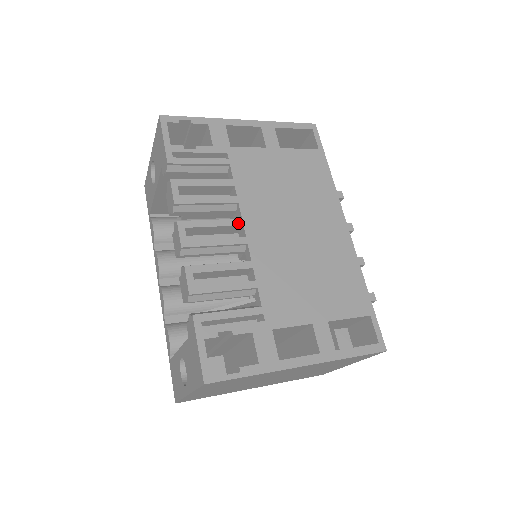
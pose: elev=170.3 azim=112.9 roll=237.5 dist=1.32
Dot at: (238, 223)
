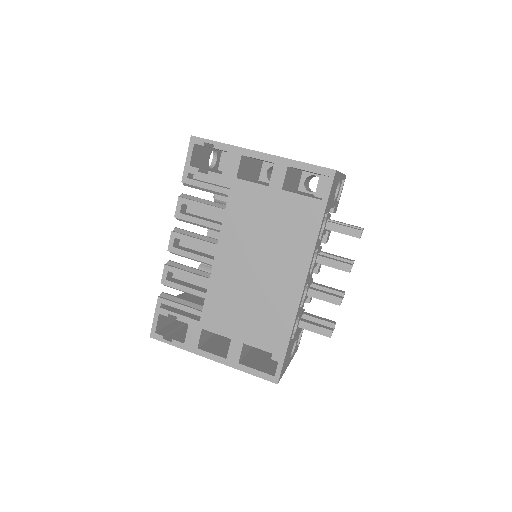
Dot at: (213, 247)
